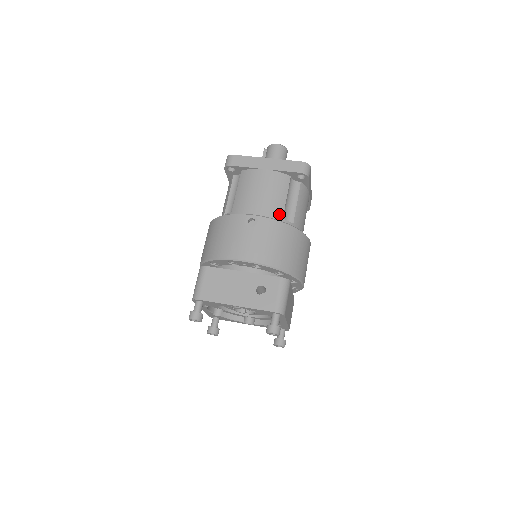
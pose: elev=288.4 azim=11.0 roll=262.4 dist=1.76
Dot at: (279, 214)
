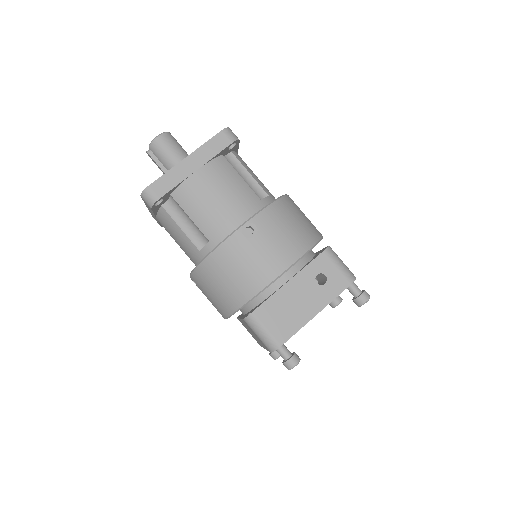
Dot at: (255, 199)
